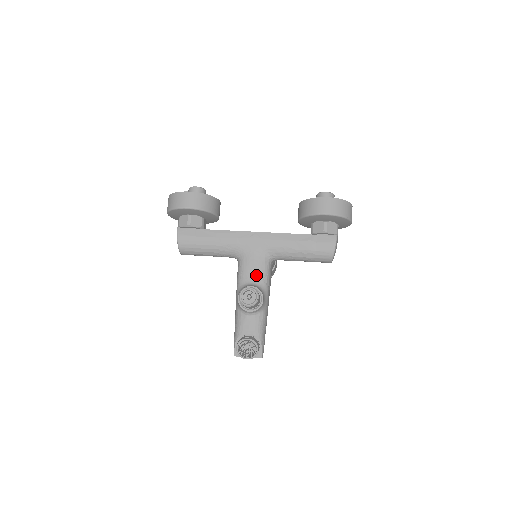
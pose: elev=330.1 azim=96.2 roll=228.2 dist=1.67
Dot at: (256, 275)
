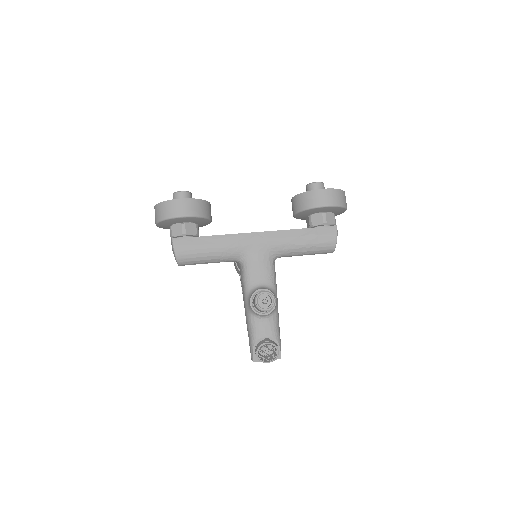
Dot at: (263, 276)
